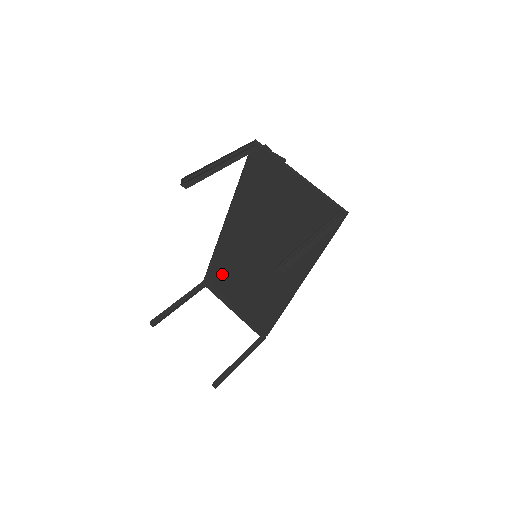
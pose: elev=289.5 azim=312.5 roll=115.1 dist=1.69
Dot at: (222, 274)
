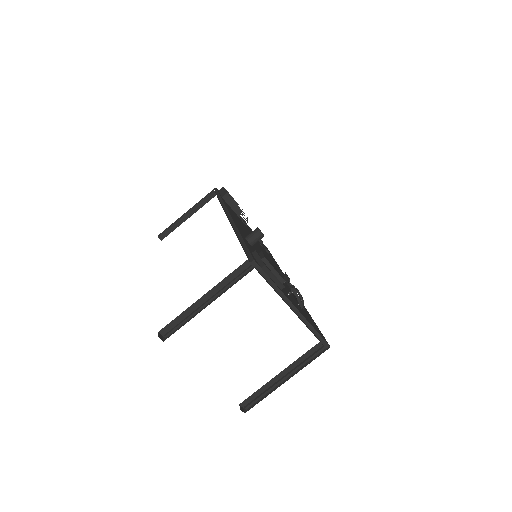
Dot at: occluded
